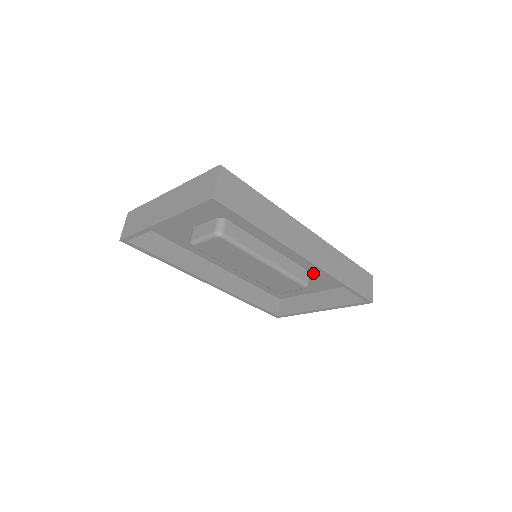
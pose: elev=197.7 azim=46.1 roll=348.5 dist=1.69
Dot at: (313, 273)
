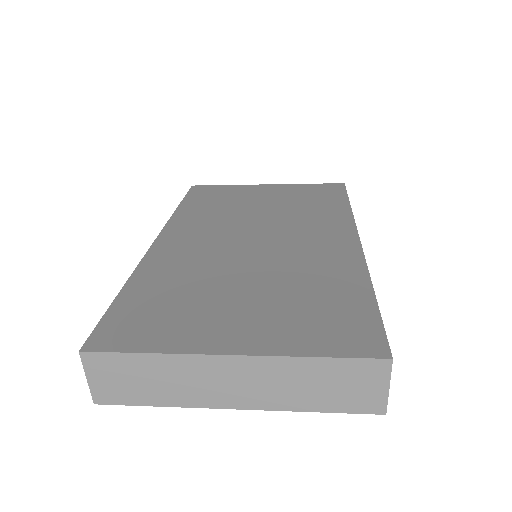
Dot at: occluded
